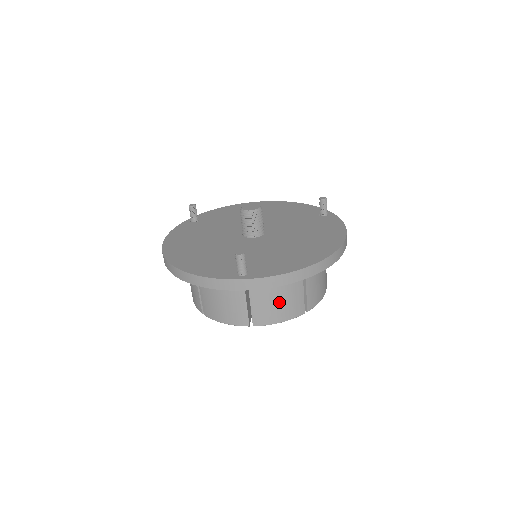
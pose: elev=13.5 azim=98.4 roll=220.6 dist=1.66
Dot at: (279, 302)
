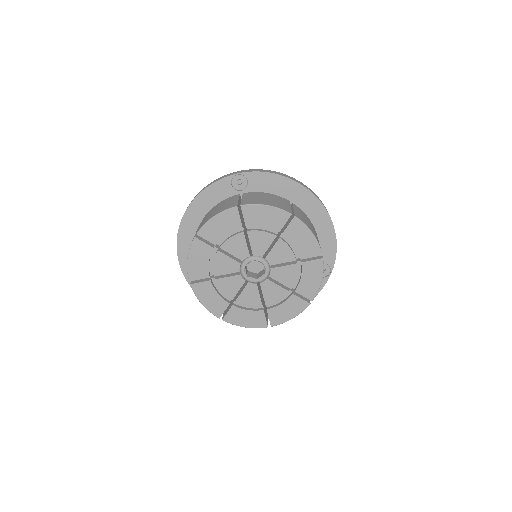
Dot at: (267, 199)
